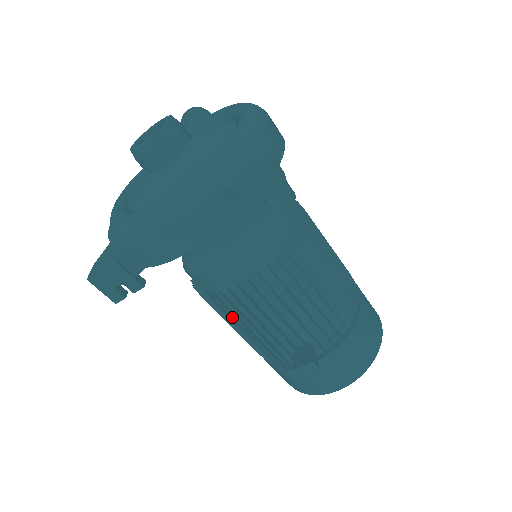
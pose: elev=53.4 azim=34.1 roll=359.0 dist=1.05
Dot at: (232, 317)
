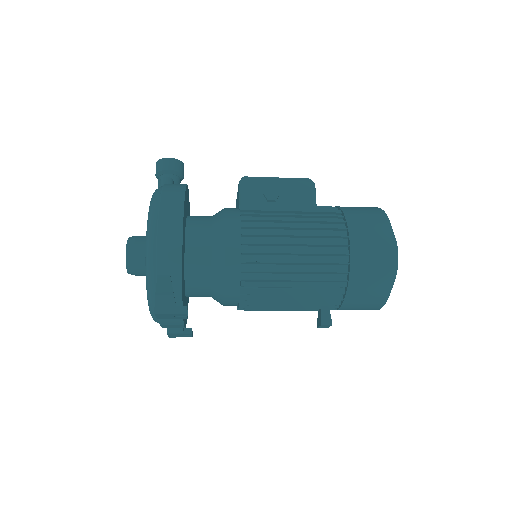
Dot at: occluded
